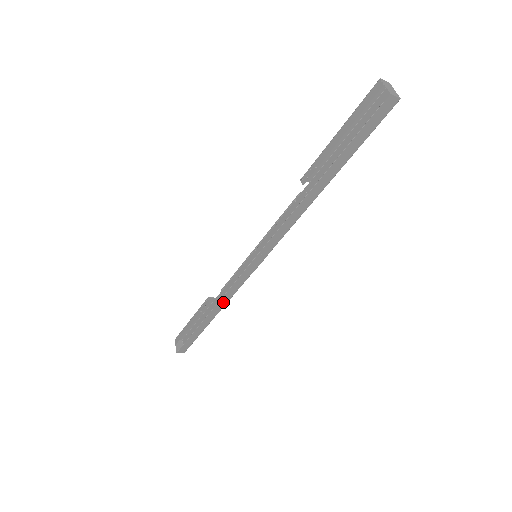
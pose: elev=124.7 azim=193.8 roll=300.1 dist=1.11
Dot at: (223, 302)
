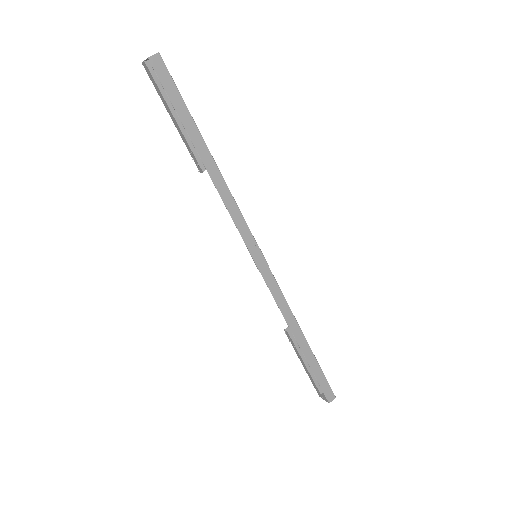
Dot at: (289, 317)
